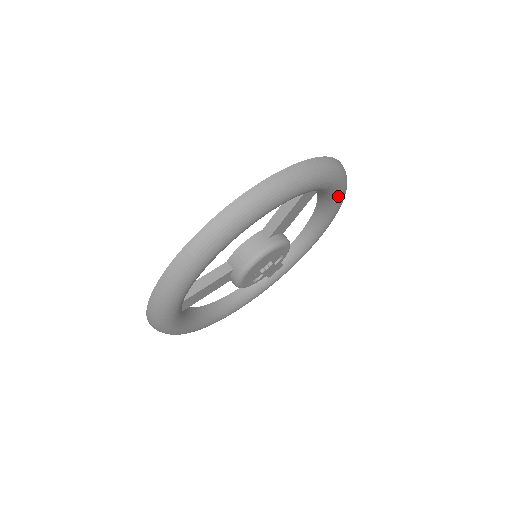
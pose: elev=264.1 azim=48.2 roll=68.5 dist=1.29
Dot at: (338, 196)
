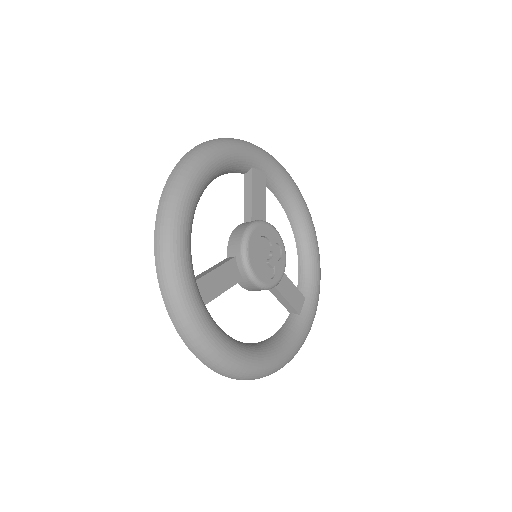
Dot at: (293, 190)
